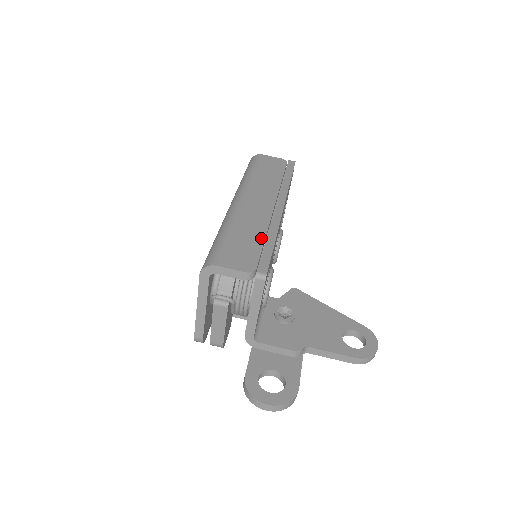
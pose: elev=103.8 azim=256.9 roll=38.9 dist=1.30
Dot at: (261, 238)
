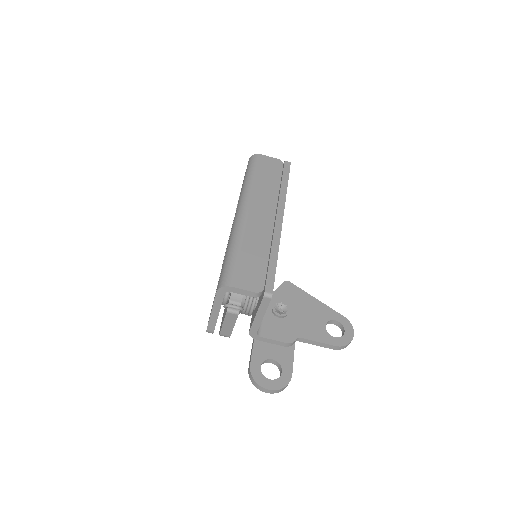
Dot at: (266, 255)
